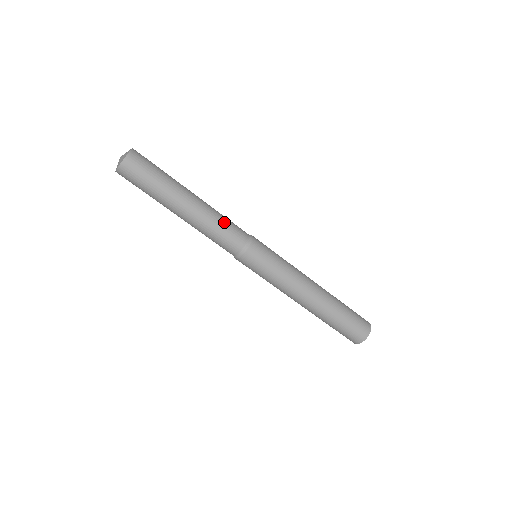
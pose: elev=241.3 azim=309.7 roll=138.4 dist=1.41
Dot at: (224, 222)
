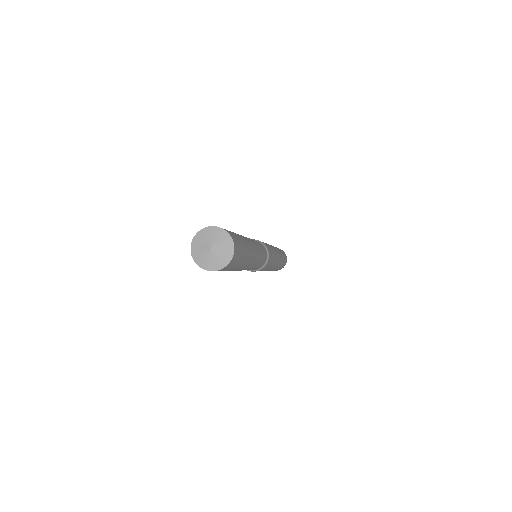
Dot at: (261, 249)
